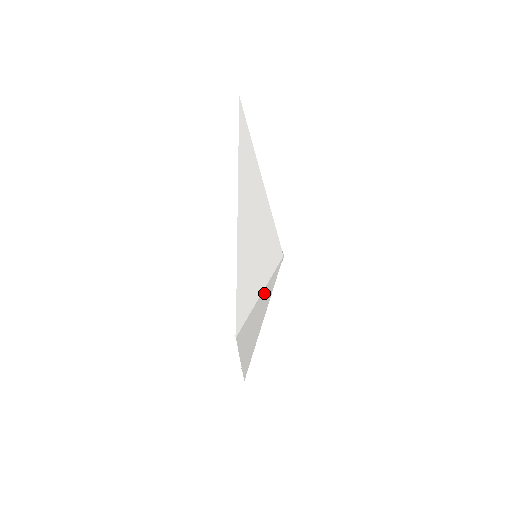
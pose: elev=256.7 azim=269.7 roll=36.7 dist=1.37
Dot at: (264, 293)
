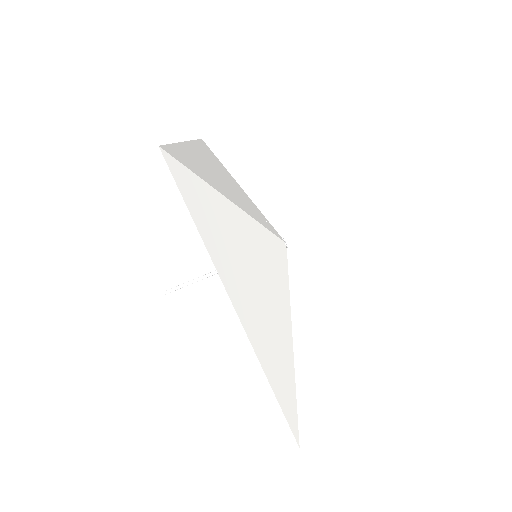
Dot at: (244, 224)
